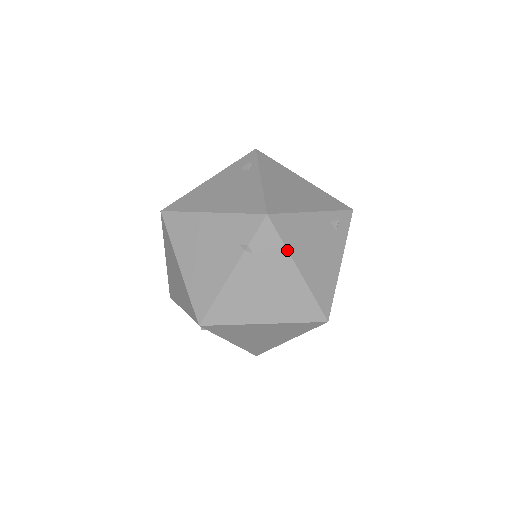
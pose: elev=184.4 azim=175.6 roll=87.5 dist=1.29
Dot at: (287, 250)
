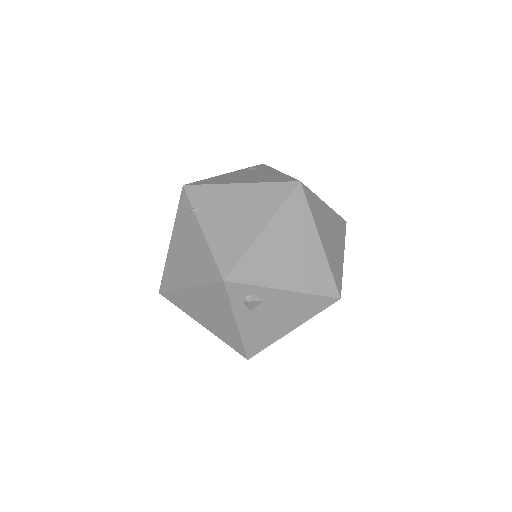
Dot at: (217, 184)
